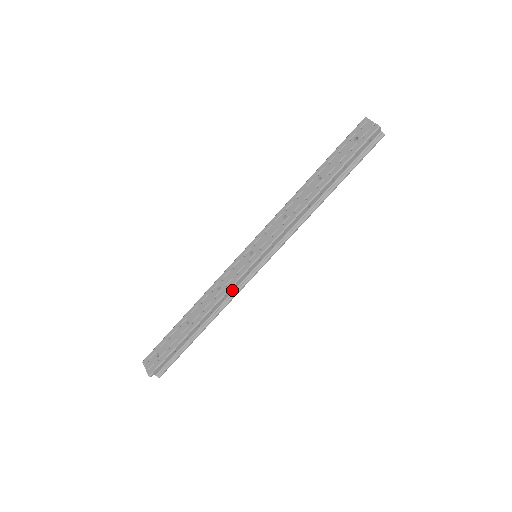
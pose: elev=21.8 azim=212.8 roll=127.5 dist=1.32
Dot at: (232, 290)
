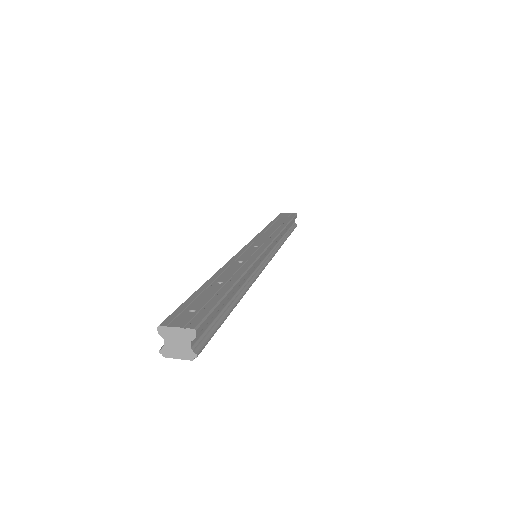
Dot at: (252, 271)
